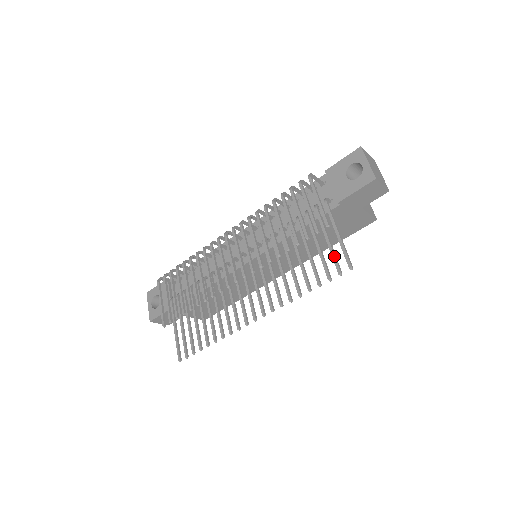
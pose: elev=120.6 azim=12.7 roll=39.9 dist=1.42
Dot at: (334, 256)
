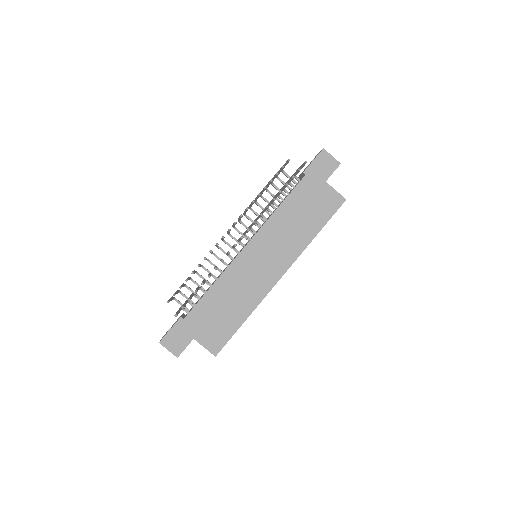
Dot at: occluded
